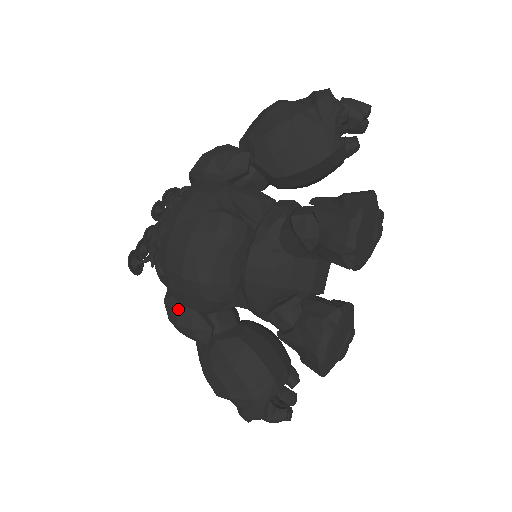
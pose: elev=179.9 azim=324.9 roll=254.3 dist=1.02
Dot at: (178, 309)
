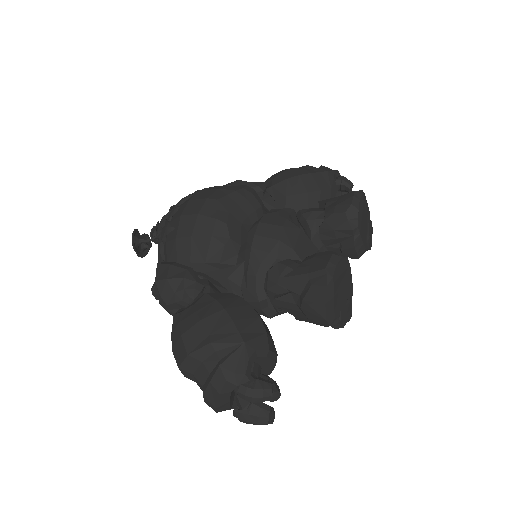
Dot at: (173, 264)
